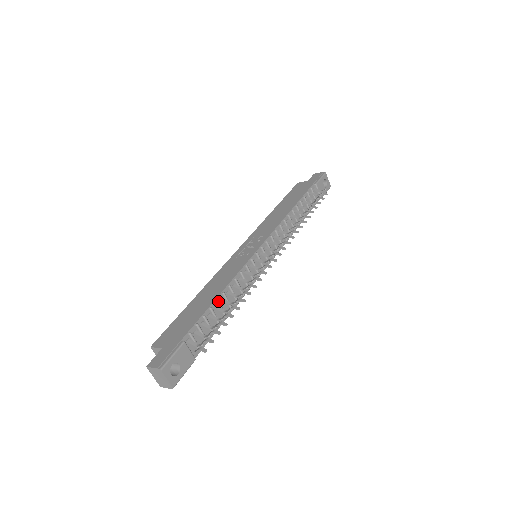
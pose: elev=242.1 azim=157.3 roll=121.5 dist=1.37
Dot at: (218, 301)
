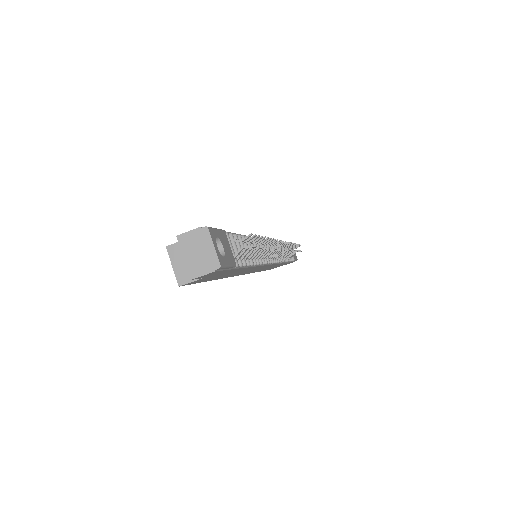
Dot at: (244, 236)
